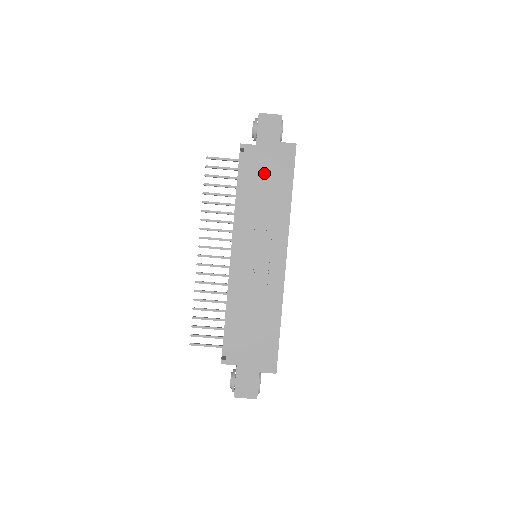
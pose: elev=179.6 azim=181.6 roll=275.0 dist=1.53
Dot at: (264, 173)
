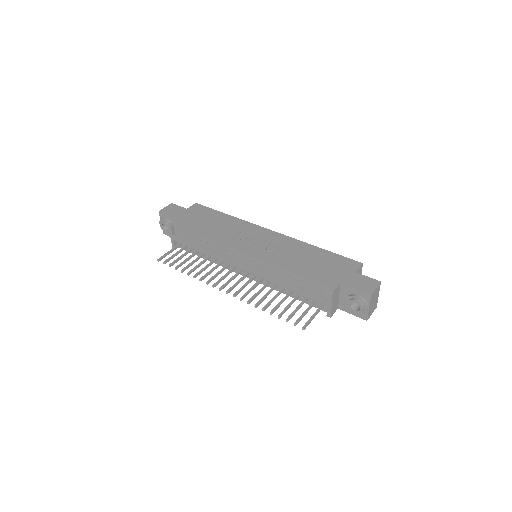
Dot at: (199, 221)
